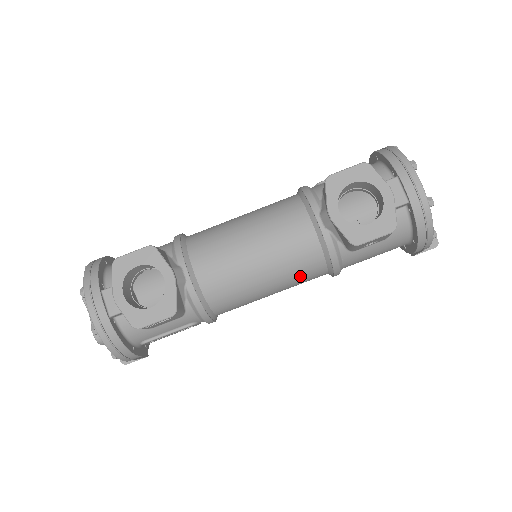
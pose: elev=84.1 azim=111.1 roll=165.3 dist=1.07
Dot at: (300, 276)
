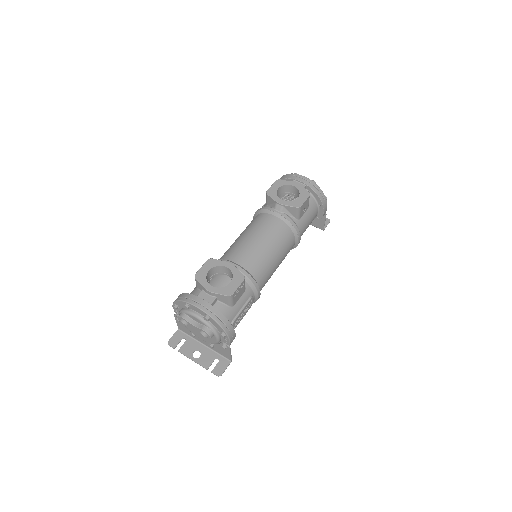
Dot at: (285, 244)
